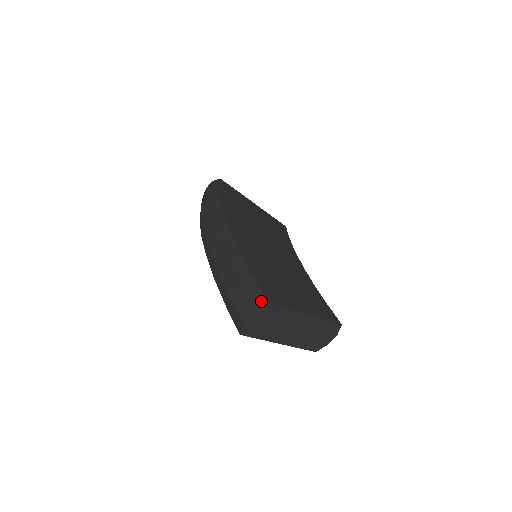
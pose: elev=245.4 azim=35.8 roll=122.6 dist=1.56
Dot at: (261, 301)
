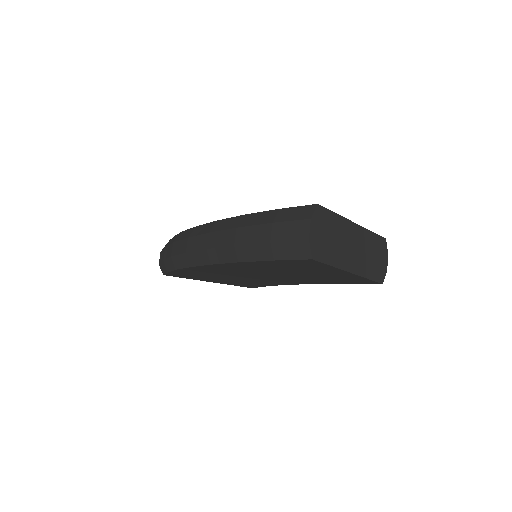
Dot at: (310, 209)
